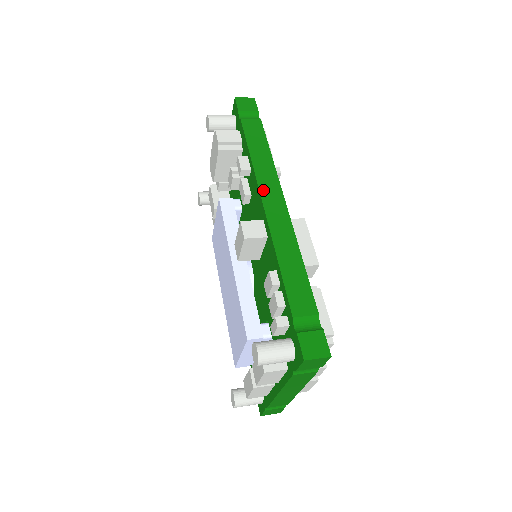
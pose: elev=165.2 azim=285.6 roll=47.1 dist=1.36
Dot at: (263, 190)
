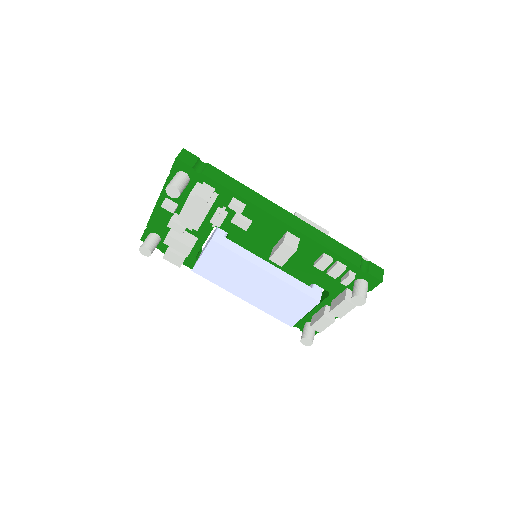
Dot at: (272, 213)
